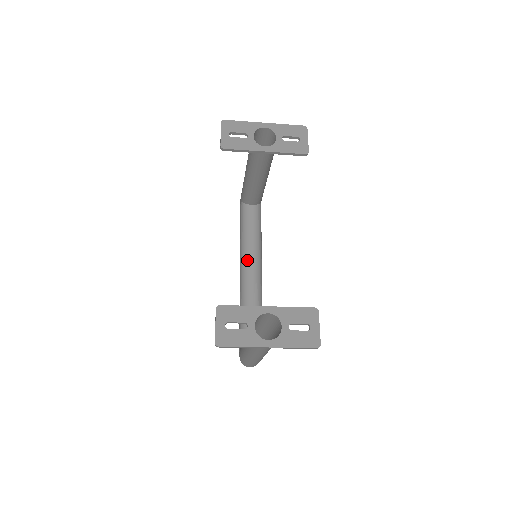
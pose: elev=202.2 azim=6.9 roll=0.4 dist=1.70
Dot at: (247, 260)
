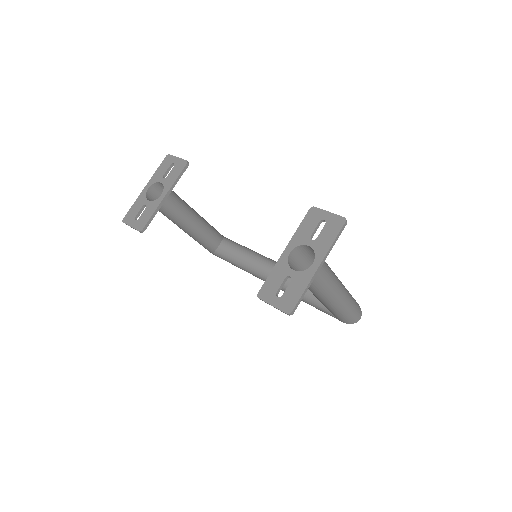
Dot at: (261, 271)
